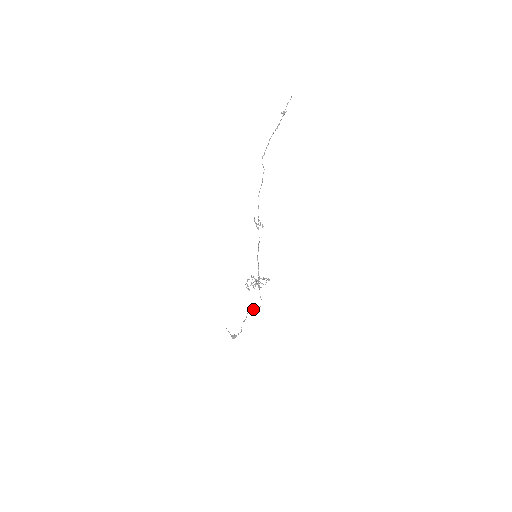
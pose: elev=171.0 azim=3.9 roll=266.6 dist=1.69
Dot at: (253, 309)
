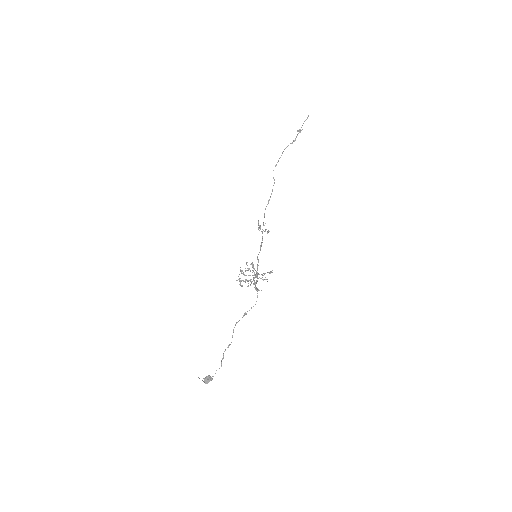
Dot at: (244, 313)
